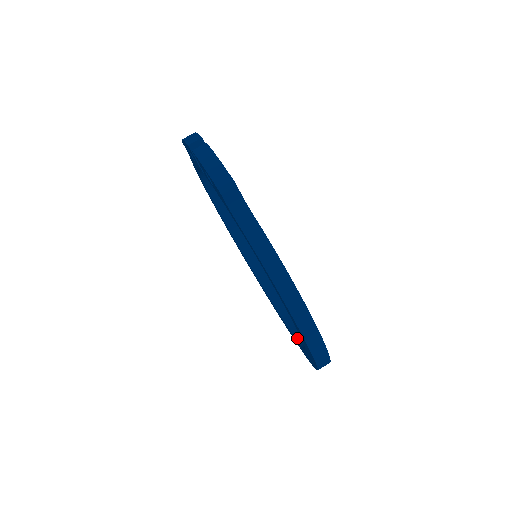
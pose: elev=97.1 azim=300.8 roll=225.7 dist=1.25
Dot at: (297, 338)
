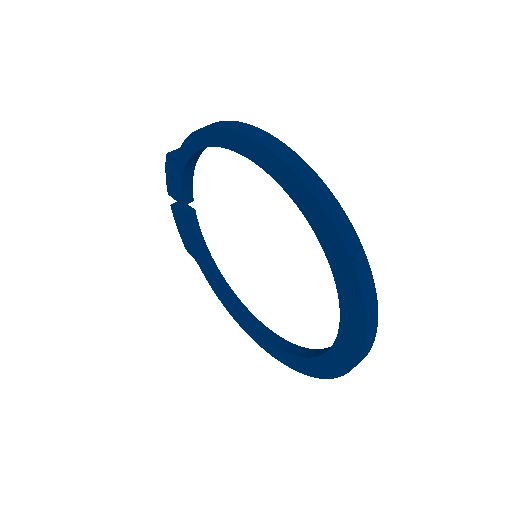
Dot at: (337, 284)
